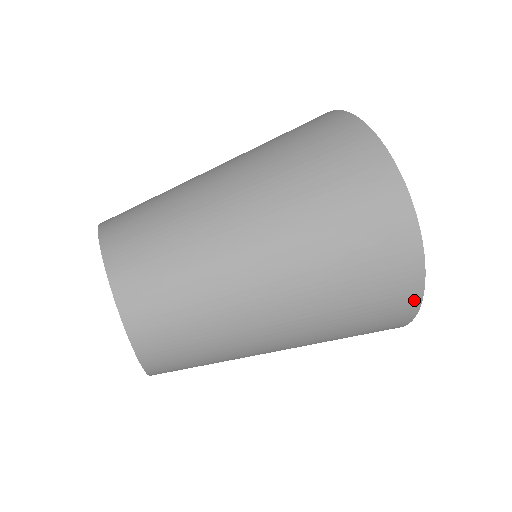
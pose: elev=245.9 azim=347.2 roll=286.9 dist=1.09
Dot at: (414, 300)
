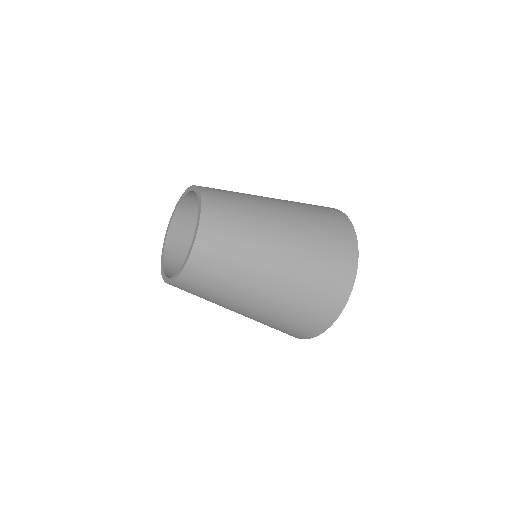
Dot at: (297, 337)
